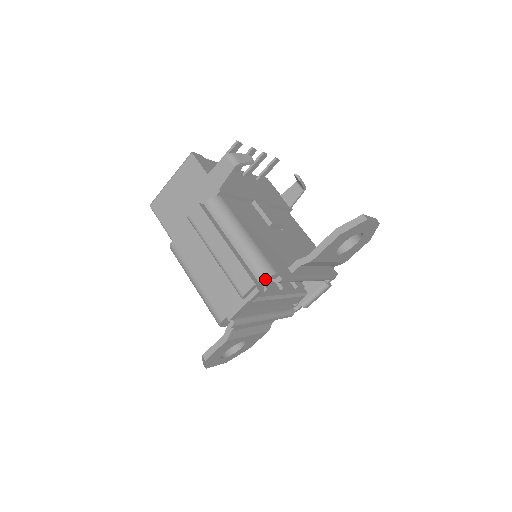
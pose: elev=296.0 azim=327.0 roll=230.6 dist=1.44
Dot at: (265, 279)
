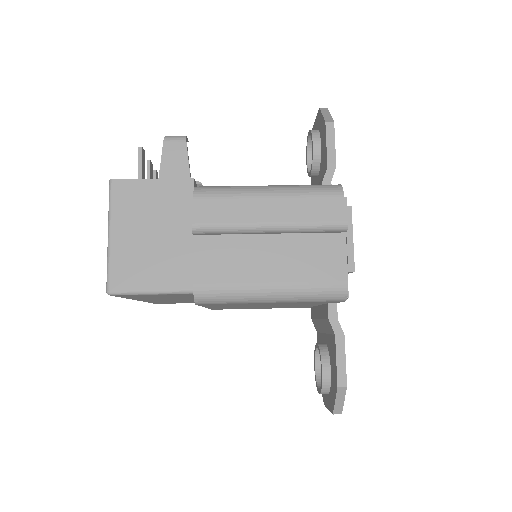
Dot at: (342, 191)
